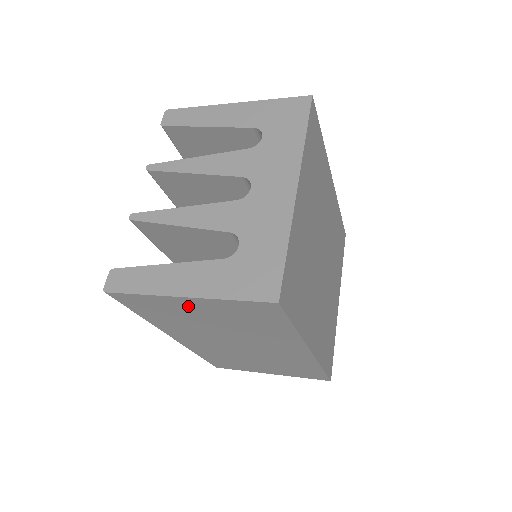
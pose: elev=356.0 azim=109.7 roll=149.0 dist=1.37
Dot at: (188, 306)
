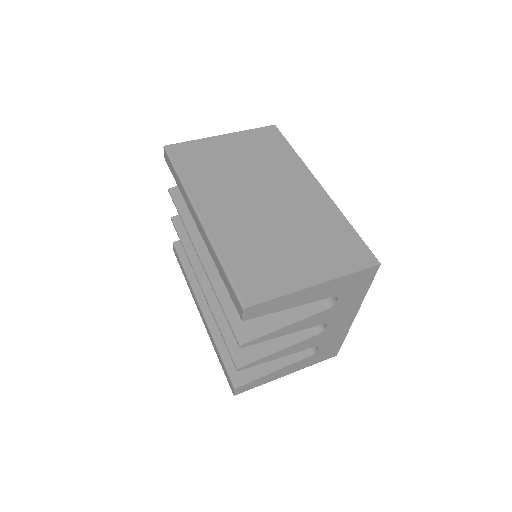
Dot at: occluded
